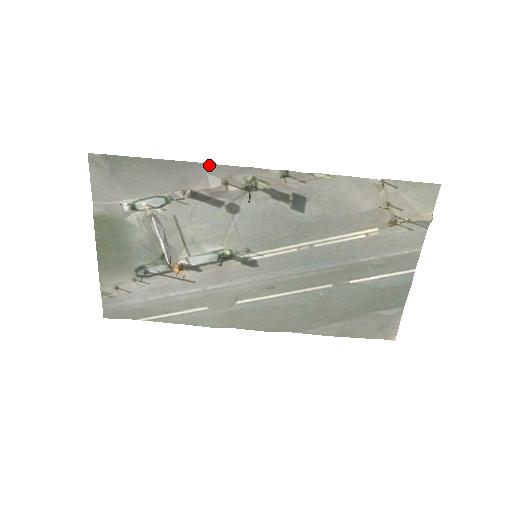
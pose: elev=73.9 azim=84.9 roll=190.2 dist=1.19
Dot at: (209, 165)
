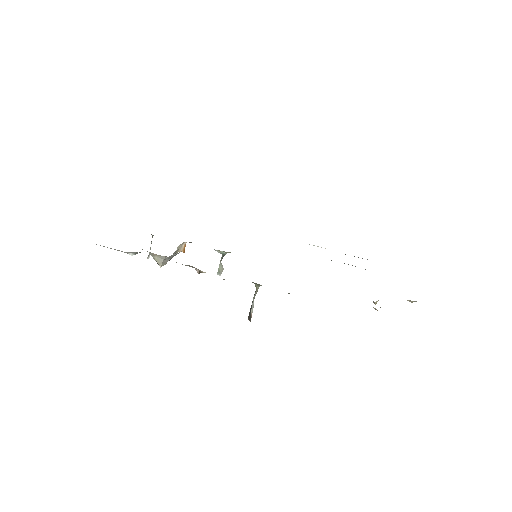
Dot at: occluded
